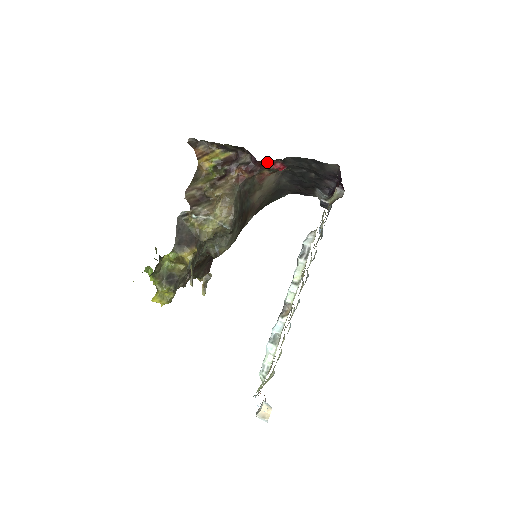
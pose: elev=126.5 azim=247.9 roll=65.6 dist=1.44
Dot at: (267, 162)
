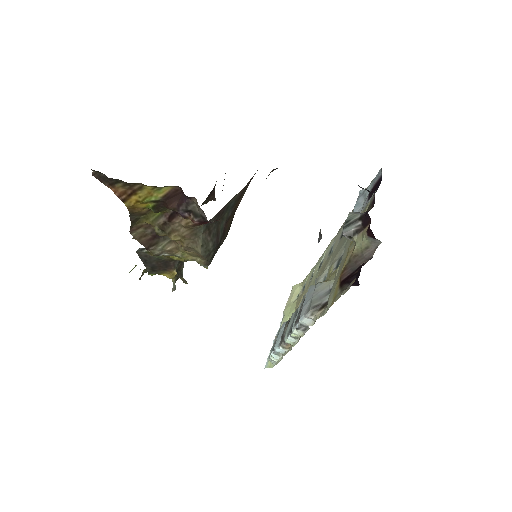
Dot at: occluded
